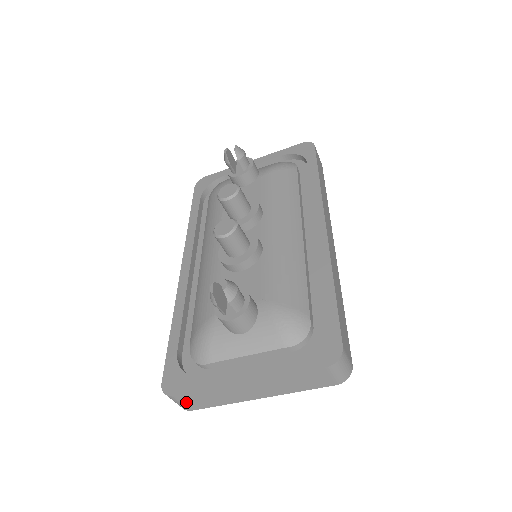
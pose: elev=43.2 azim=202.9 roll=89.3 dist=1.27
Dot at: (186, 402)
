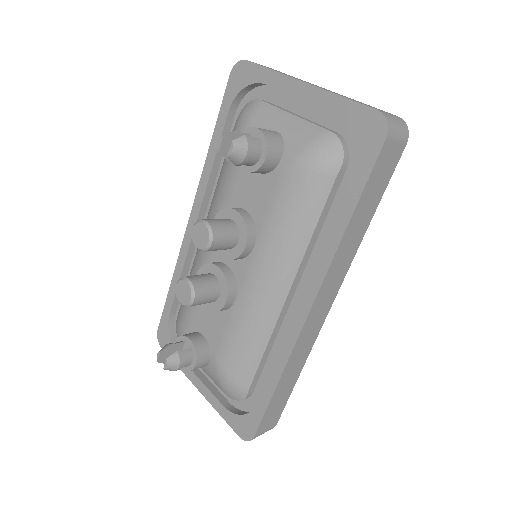
Dot at: occluded
